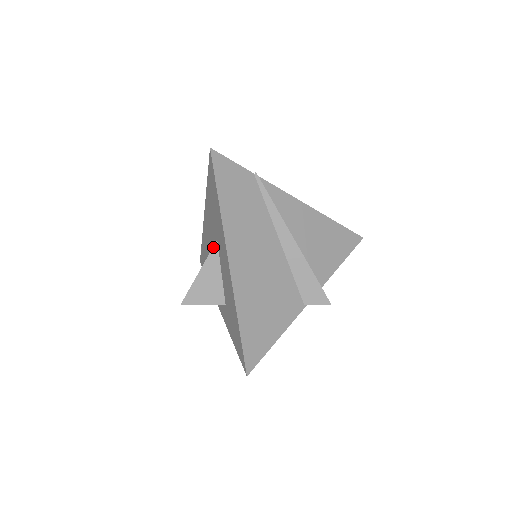
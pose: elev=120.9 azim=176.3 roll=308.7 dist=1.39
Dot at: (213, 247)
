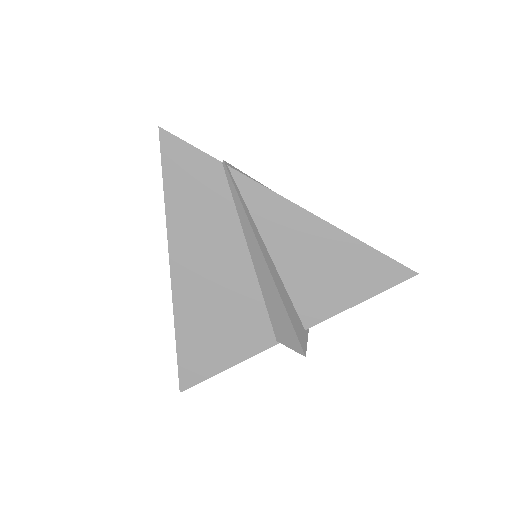
Dot at: occluded
